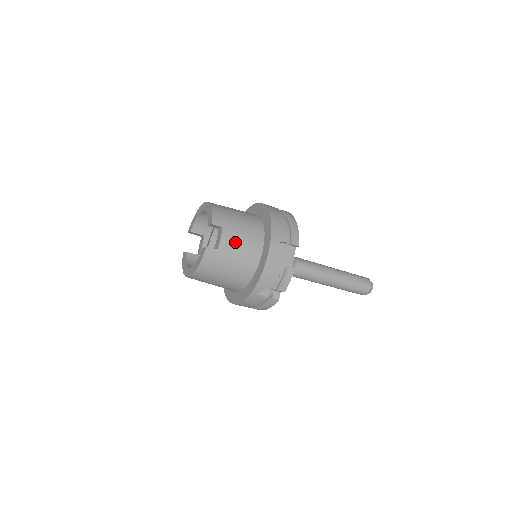
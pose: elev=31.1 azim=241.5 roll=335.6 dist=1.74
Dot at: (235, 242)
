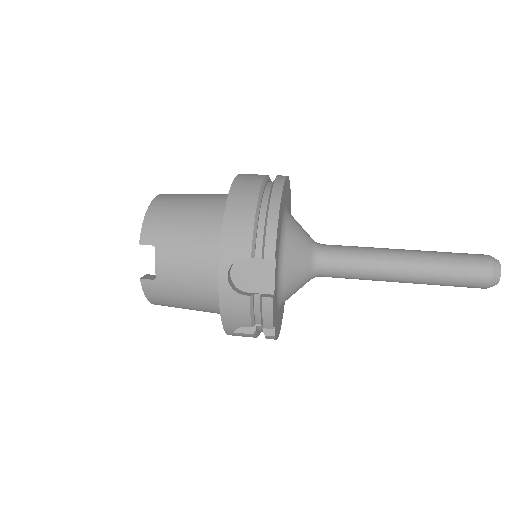
Dot at: (177, 265)
